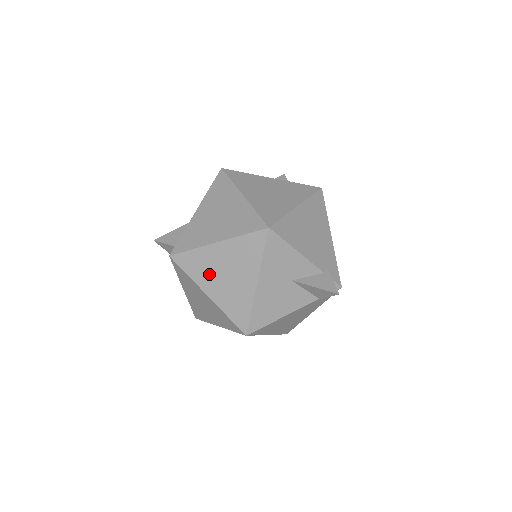
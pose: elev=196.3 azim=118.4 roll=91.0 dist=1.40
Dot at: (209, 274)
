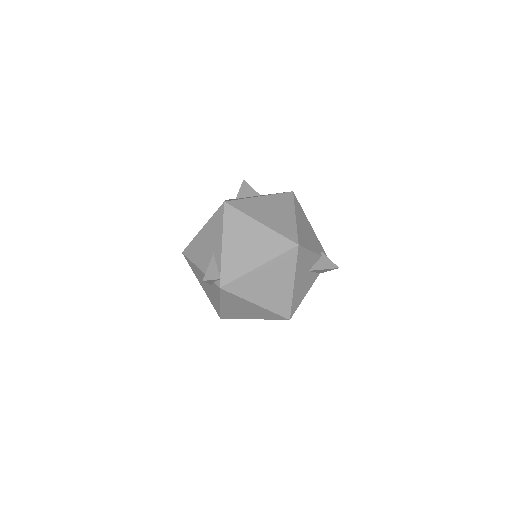
Dot at: (256, 290)
